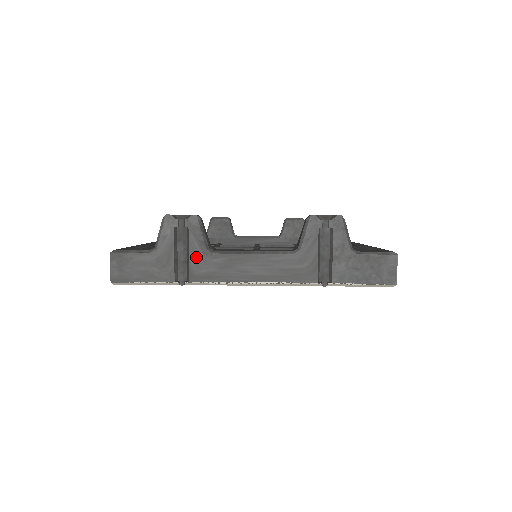
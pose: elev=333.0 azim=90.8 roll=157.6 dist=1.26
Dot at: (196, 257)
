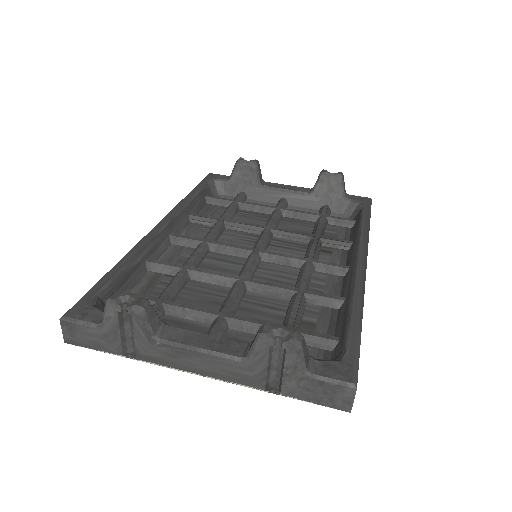
Dot at: (141, 341)
